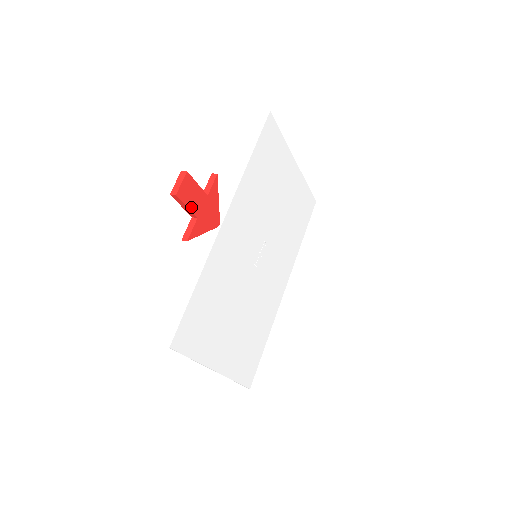
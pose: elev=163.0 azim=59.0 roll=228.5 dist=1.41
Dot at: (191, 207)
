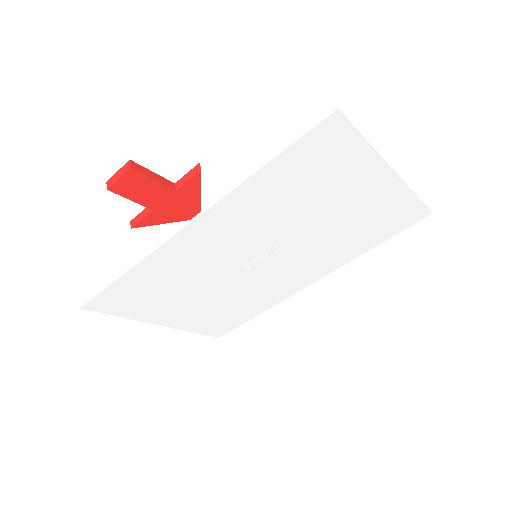
Dot at: (140, 200)
